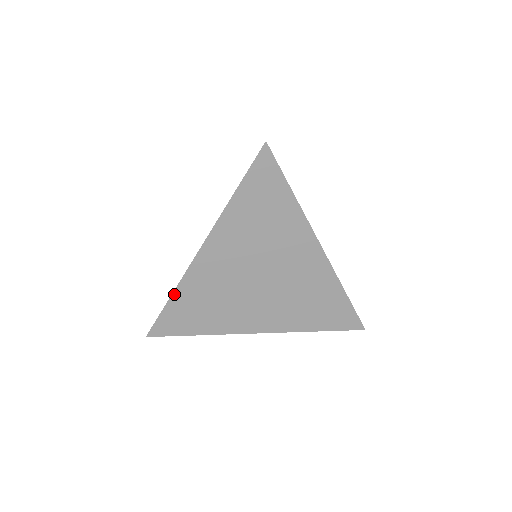
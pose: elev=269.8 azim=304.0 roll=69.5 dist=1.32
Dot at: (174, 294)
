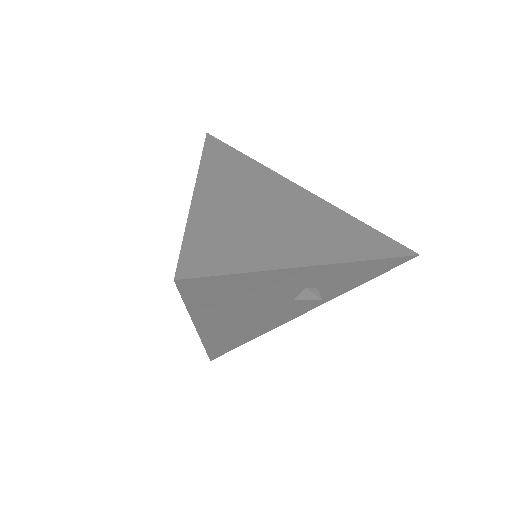
Dot at: (189, 225)
